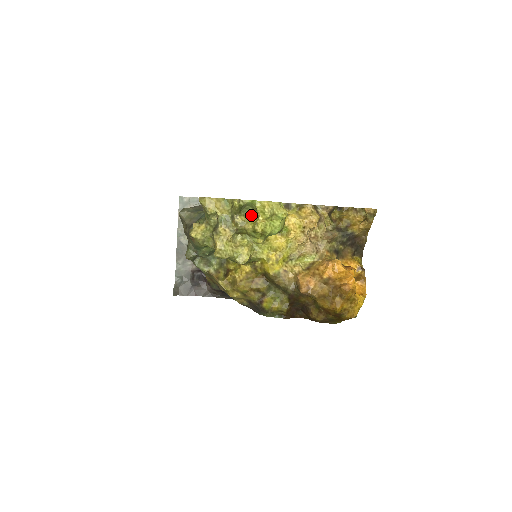
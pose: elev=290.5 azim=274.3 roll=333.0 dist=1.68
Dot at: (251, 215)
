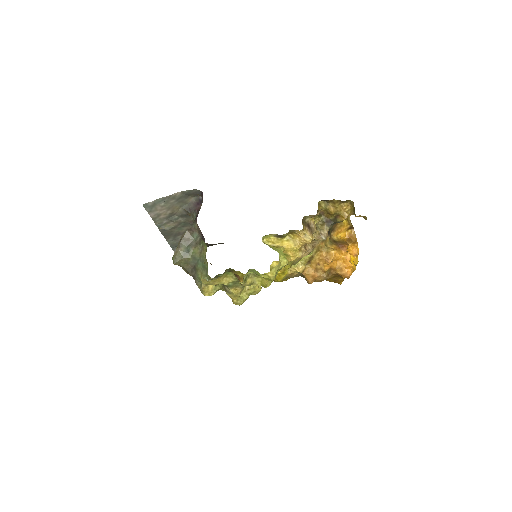
Dot at: (255, 274)
